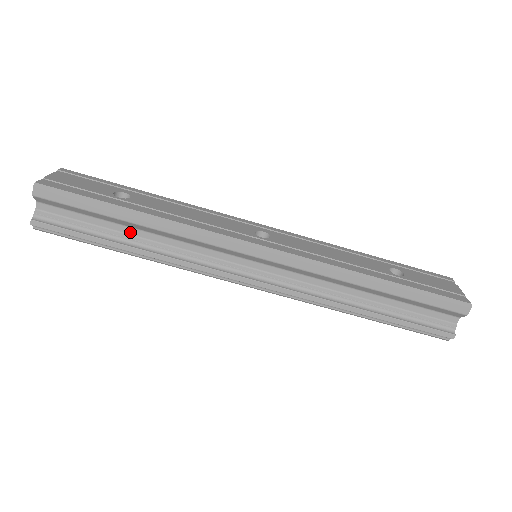
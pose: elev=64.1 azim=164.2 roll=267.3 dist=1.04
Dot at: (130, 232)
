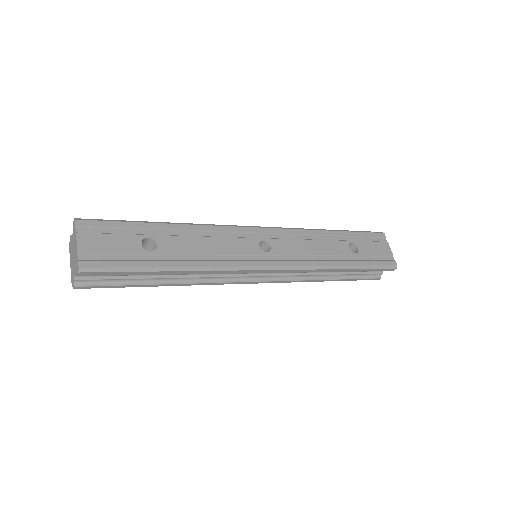
Dot at: occluded
